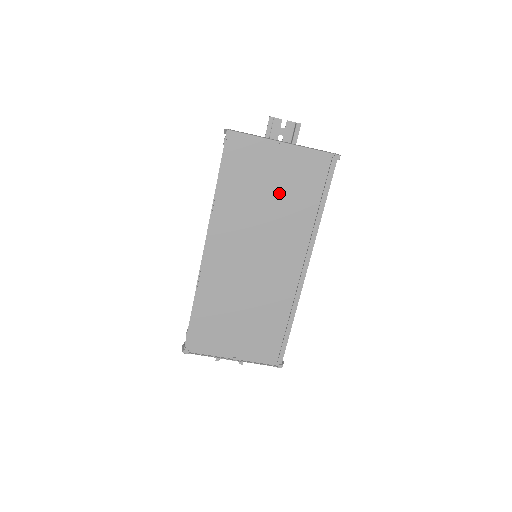
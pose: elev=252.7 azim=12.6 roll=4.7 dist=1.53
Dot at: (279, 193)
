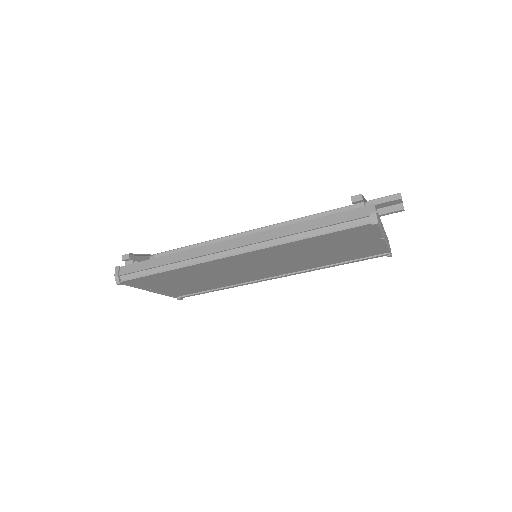
Dot at: (332, 252)
